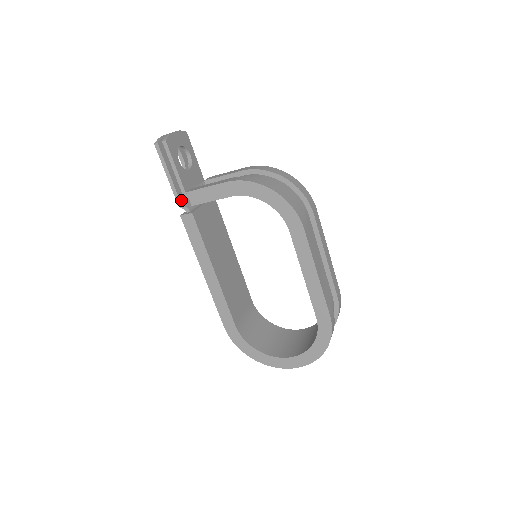
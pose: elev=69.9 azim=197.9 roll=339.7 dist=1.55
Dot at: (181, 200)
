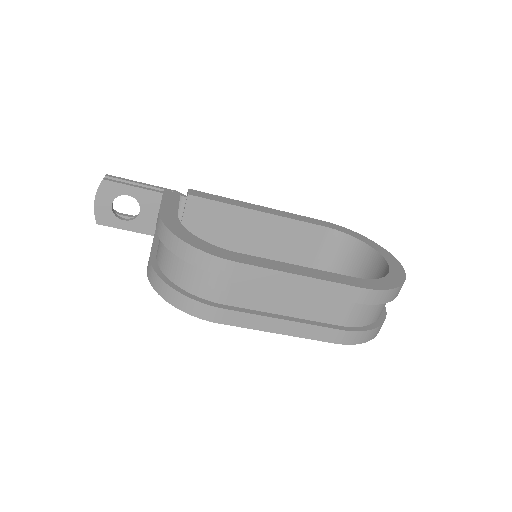
Dot at: occluded
